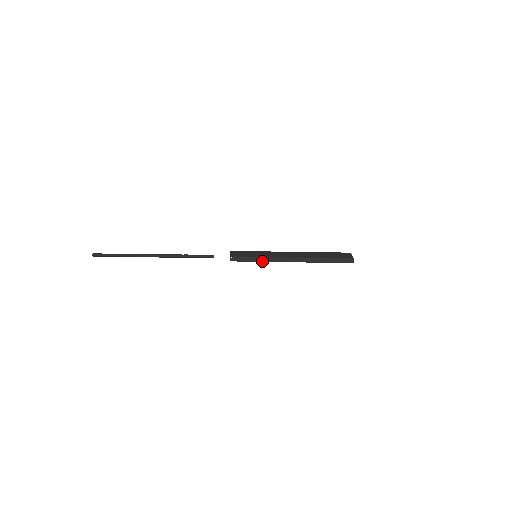
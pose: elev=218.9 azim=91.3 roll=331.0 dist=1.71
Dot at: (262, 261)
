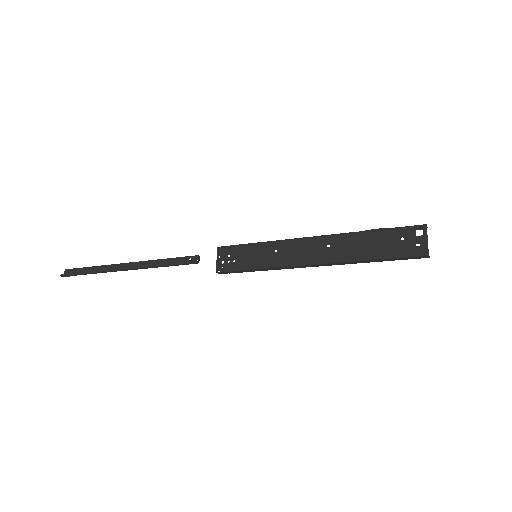
Dot at: (266, 270)
